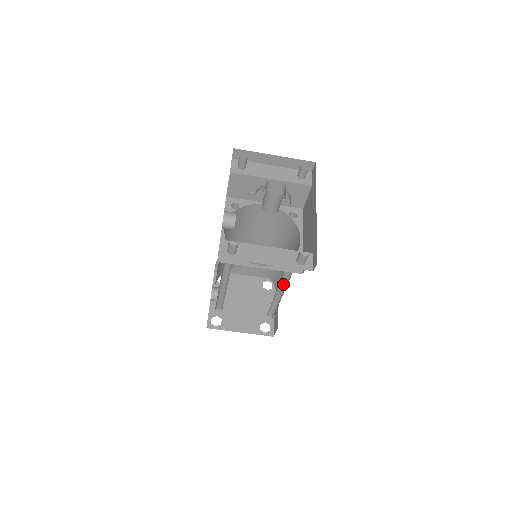
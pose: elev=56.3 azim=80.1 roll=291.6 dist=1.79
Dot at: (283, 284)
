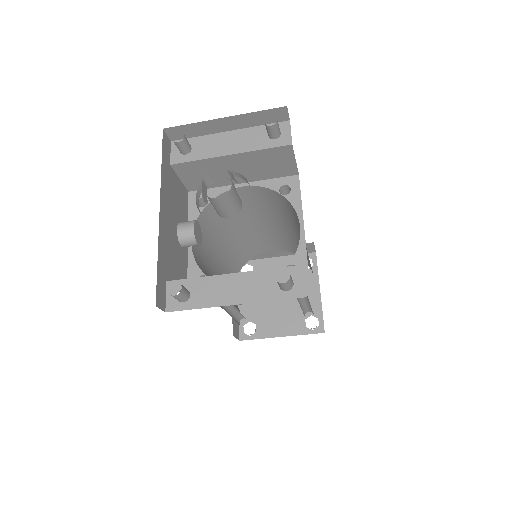
Dot at: occluded
